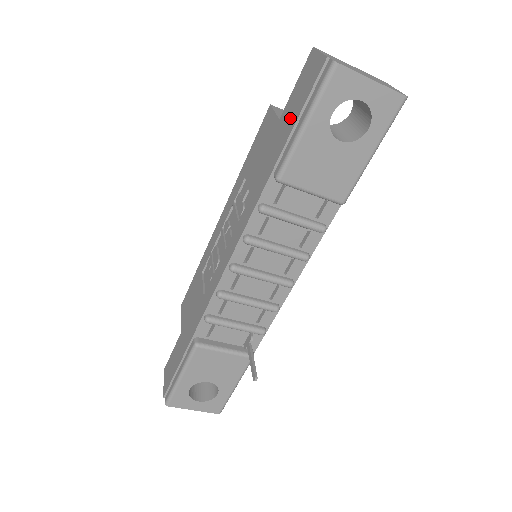
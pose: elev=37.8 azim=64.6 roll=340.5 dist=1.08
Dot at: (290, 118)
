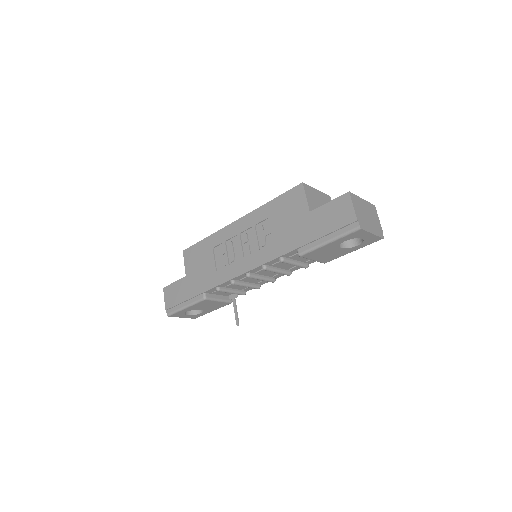
Dot at: (320, 226)
